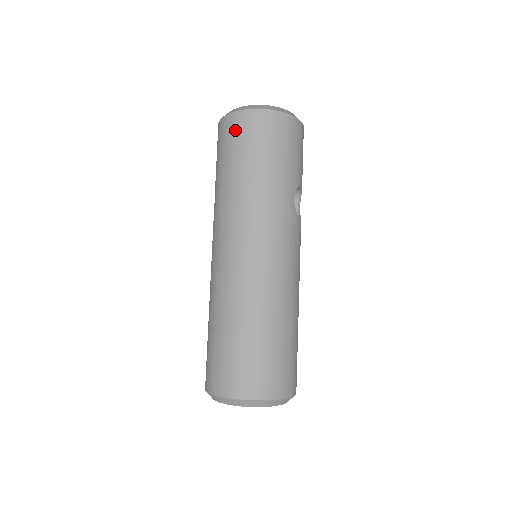
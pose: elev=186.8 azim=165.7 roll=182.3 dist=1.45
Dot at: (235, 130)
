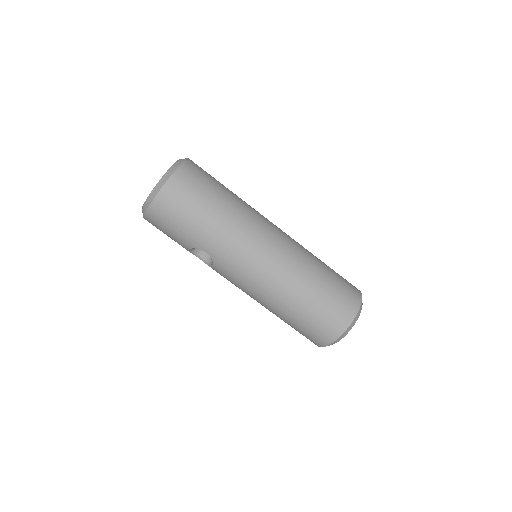
Dot at: (178, 196)
